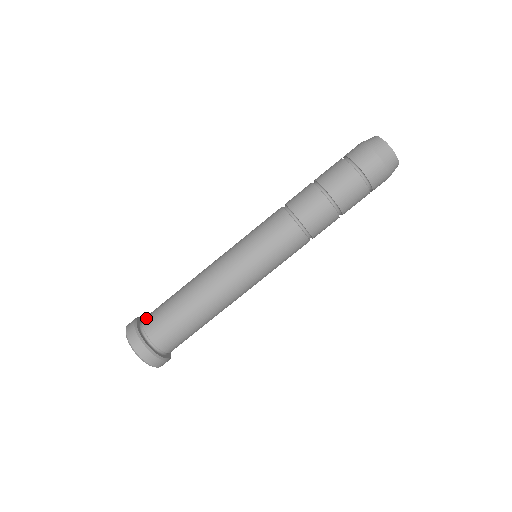
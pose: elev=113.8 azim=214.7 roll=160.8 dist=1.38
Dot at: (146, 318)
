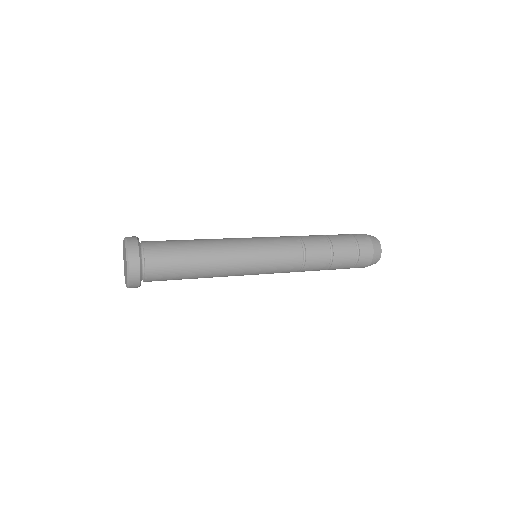
Dot at: (149, 243)
